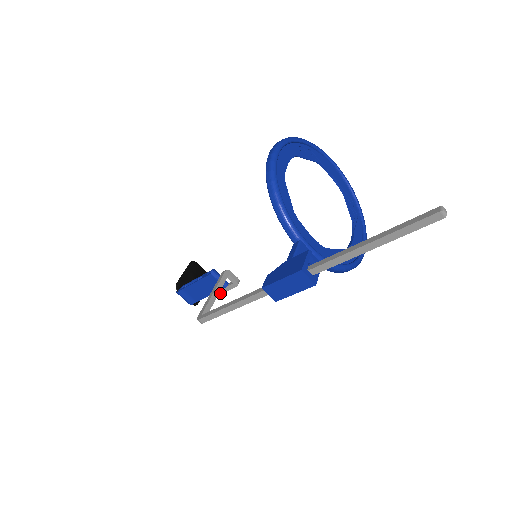
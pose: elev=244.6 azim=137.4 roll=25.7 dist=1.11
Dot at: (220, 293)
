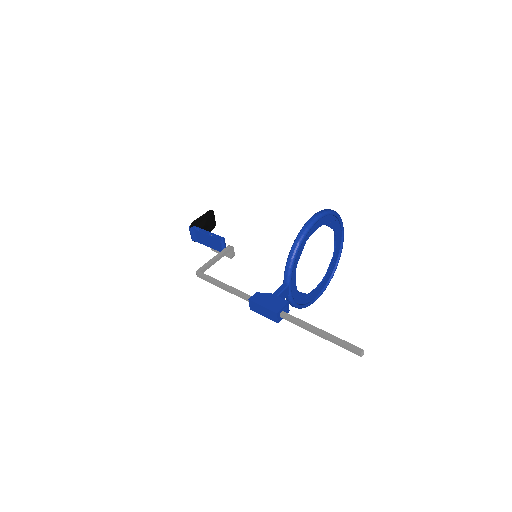
Dot at: (217, 252)
